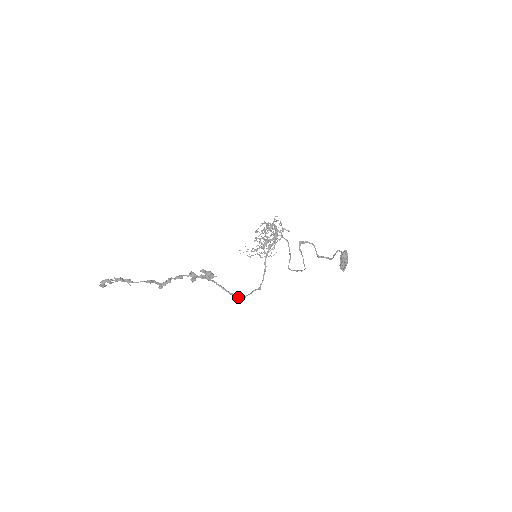
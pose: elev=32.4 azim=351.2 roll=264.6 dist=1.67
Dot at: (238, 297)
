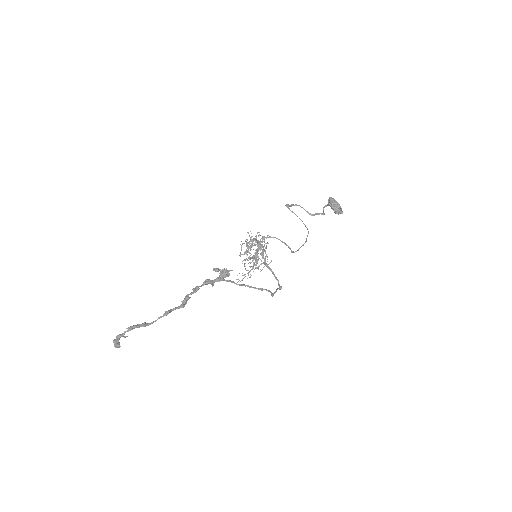
Dot at: (266, 290)
